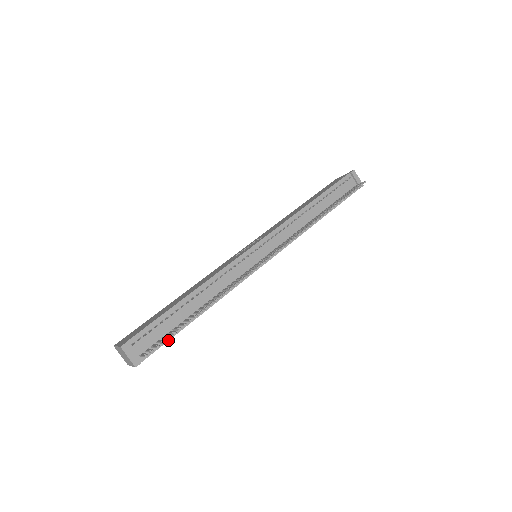
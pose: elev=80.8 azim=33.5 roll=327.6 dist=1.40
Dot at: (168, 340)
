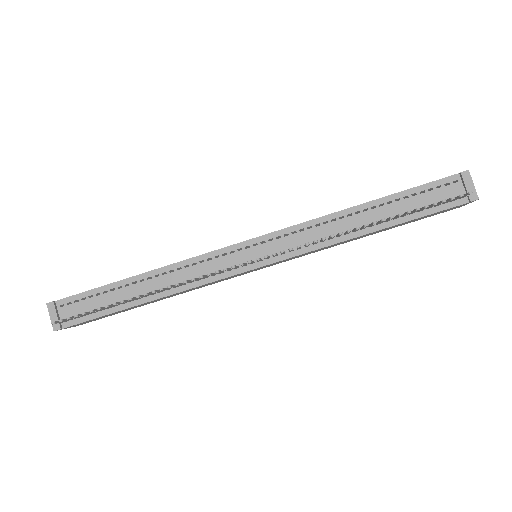
Dot at: (99, 317)
